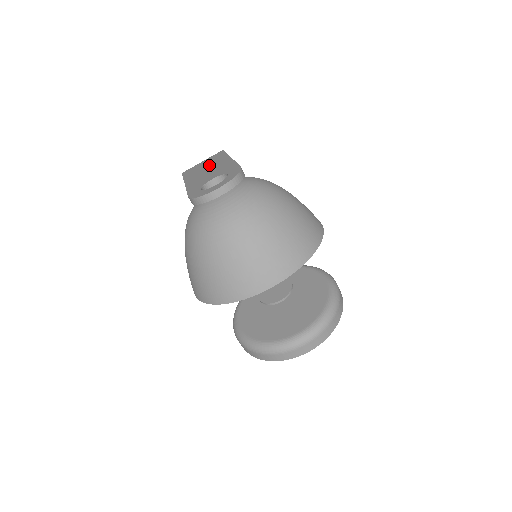
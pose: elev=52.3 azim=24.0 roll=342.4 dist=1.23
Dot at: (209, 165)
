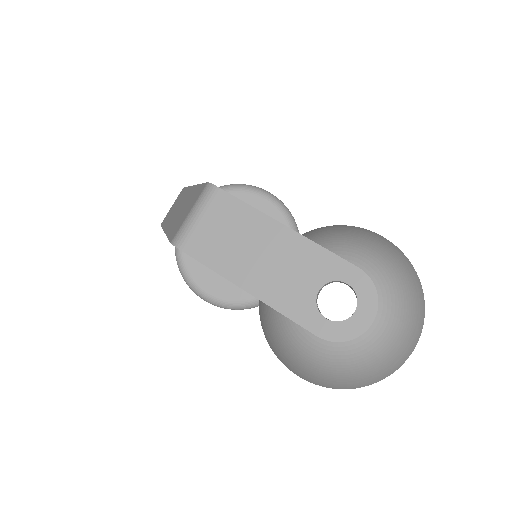
Dot at: (246, 240)
